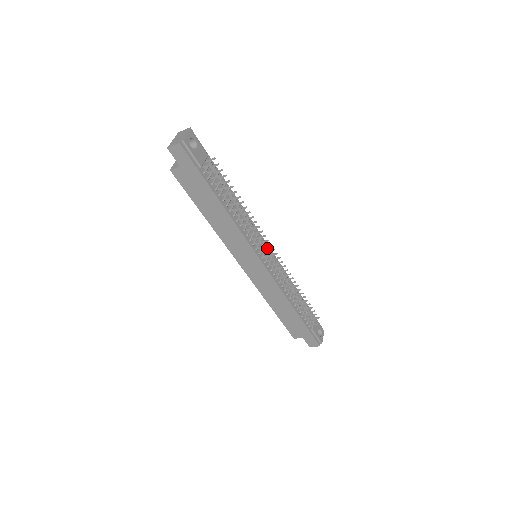
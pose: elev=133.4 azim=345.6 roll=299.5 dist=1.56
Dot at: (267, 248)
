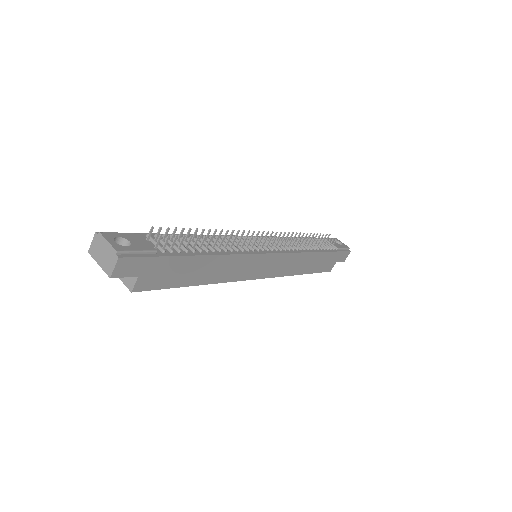
Dot at: occluded
